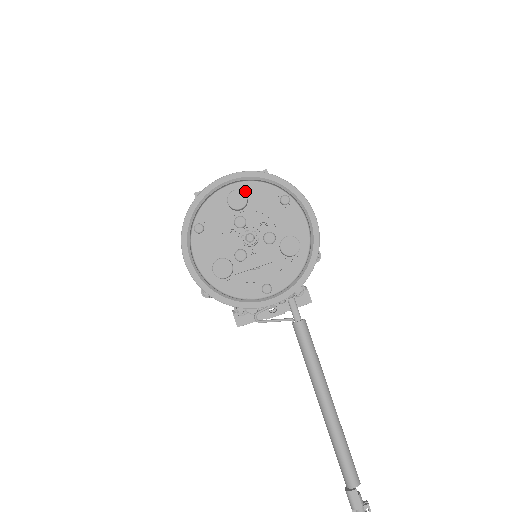
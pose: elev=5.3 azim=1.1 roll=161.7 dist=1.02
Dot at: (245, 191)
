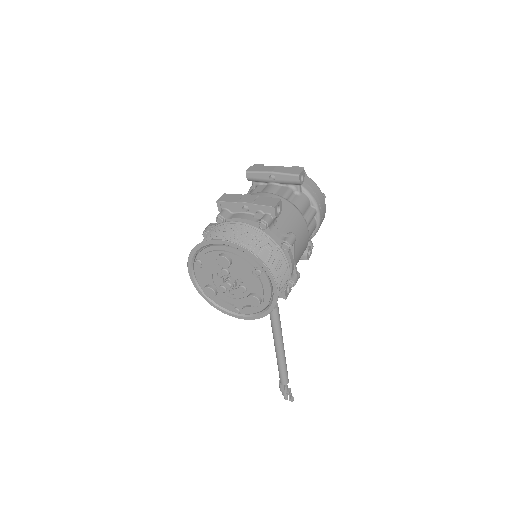
Dot at: (231, 256)
